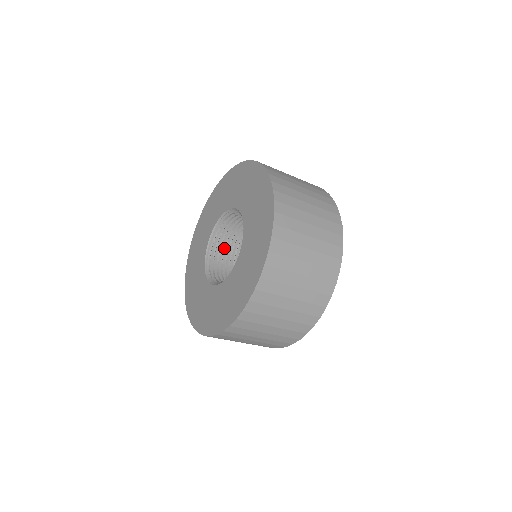
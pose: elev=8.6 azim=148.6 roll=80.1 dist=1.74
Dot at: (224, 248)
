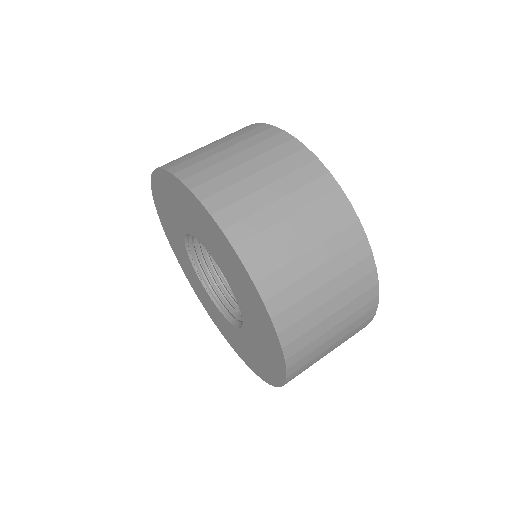
Dot at: occluded
